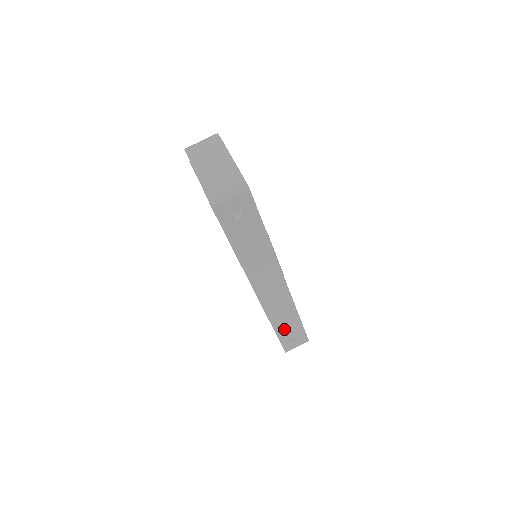
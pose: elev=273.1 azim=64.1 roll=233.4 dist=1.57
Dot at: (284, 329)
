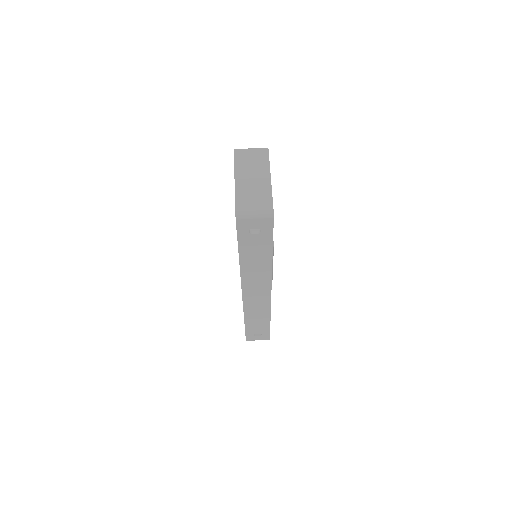
Dot at: (253, 324)
